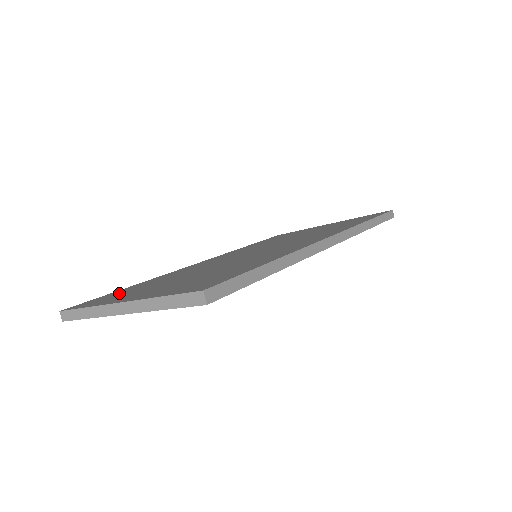
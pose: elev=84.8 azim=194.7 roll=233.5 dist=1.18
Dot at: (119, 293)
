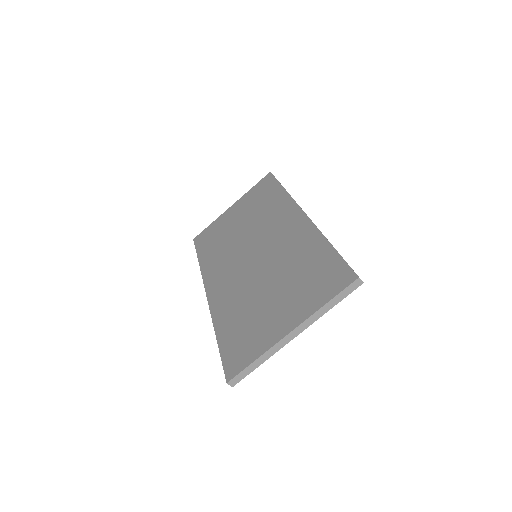
Dot at: (238, 341)
